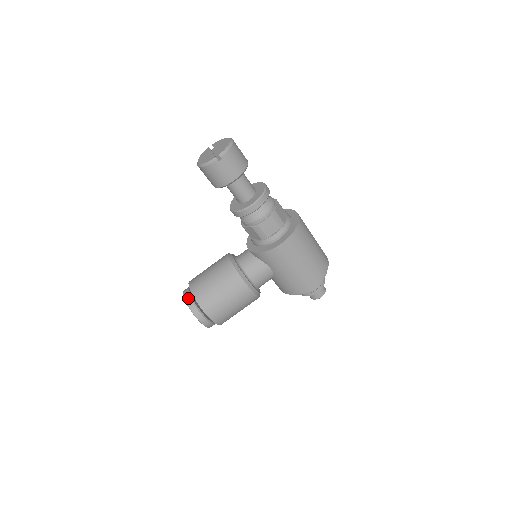
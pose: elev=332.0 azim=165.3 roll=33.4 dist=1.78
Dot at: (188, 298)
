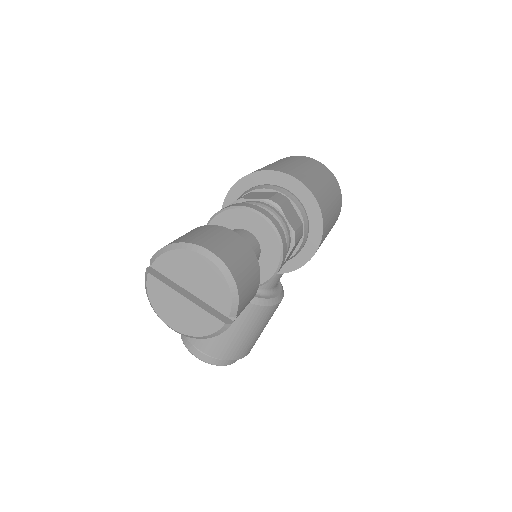
Dot at: (211, 360)
